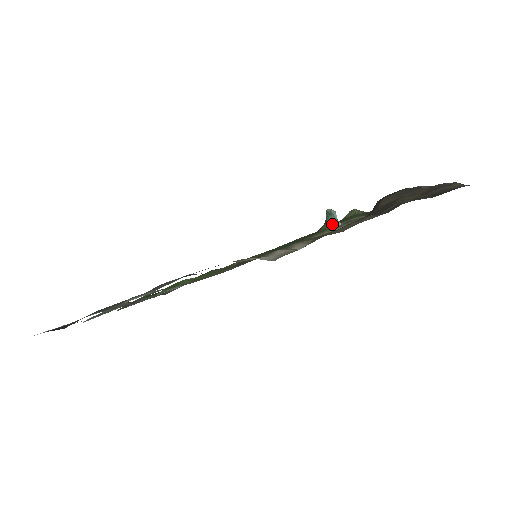
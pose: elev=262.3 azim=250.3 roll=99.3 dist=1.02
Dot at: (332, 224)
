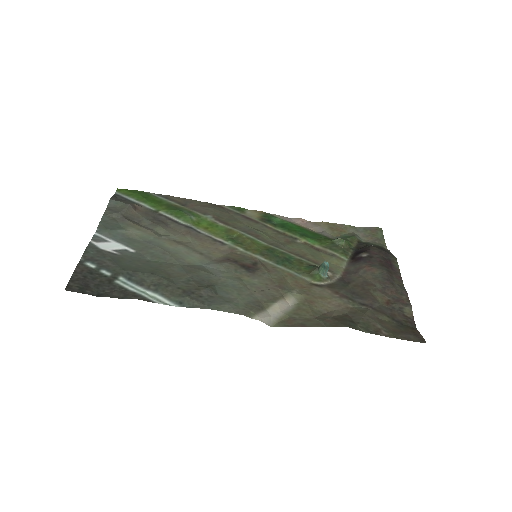
Dot at: (321, 274)
